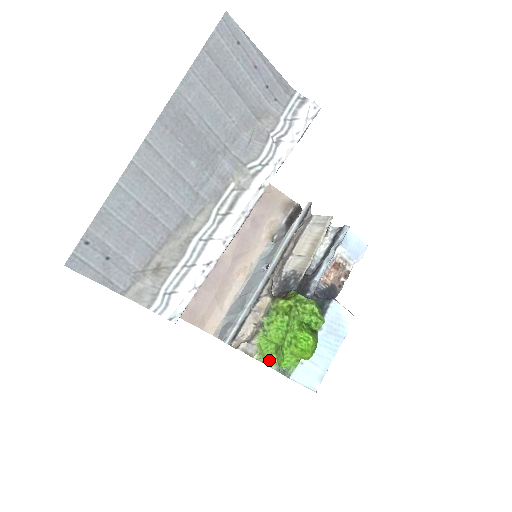
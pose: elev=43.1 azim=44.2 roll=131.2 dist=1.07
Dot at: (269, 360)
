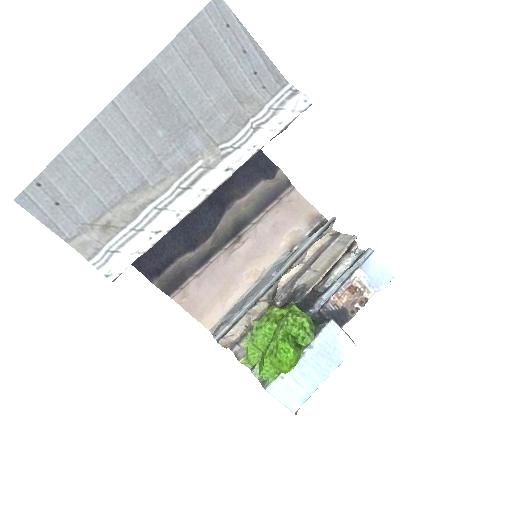
Dot at: (254, 368)
